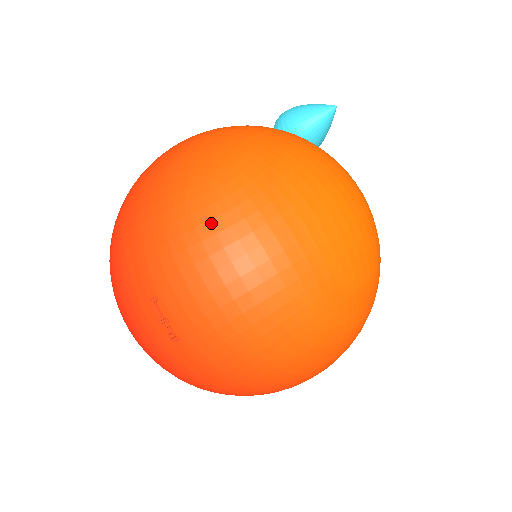
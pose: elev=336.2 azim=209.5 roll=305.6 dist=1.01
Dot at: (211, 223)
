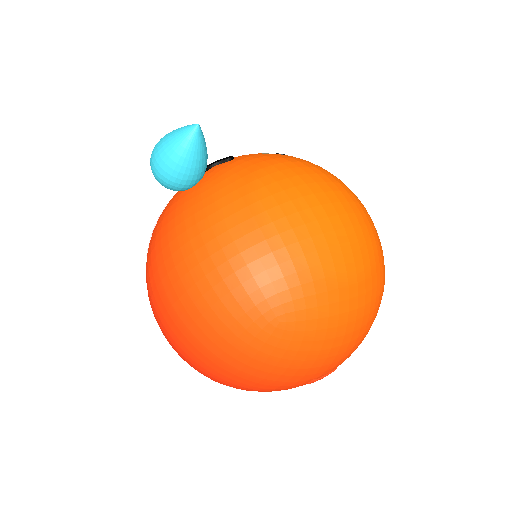
Dot at: (316, 341)
